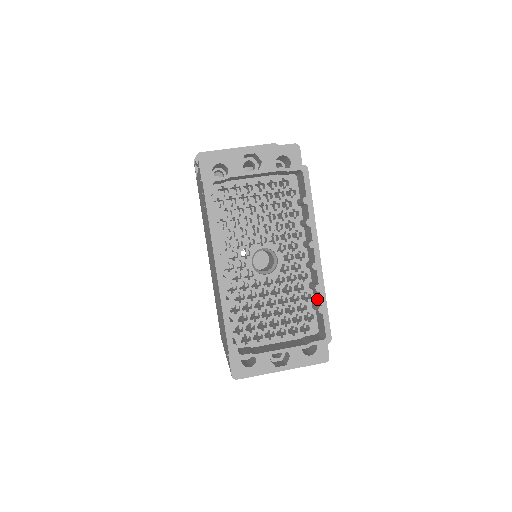
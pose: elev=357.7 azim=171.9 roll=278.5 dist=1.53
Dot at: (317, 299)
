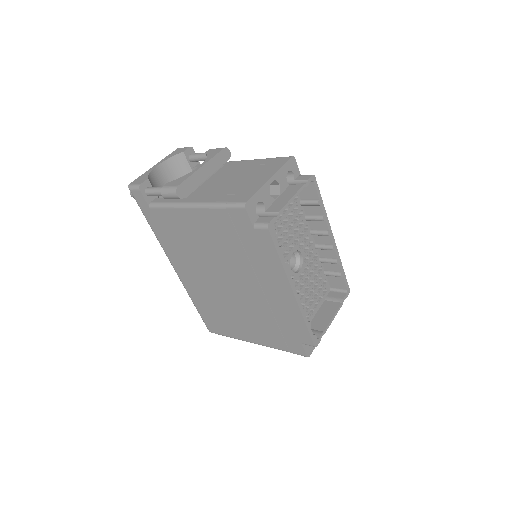
Dot at: (332, 268)
